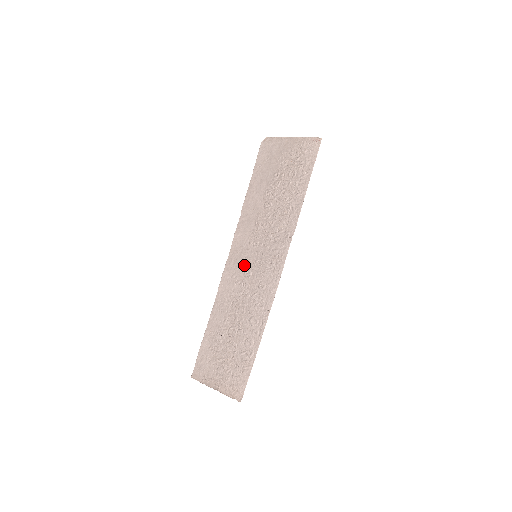
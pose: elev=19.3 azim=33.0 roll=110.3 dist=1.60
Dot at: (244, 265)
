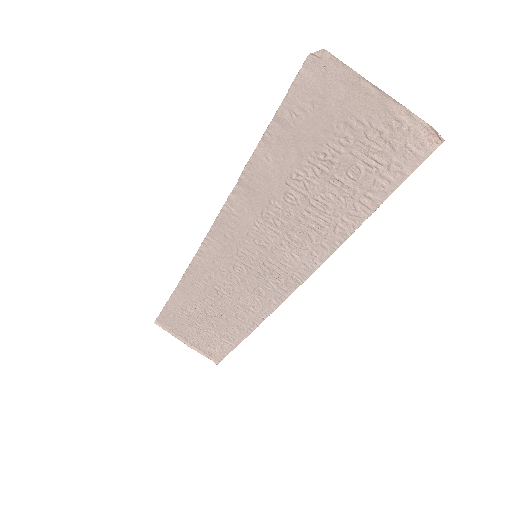
Dot at: (235, 257)
